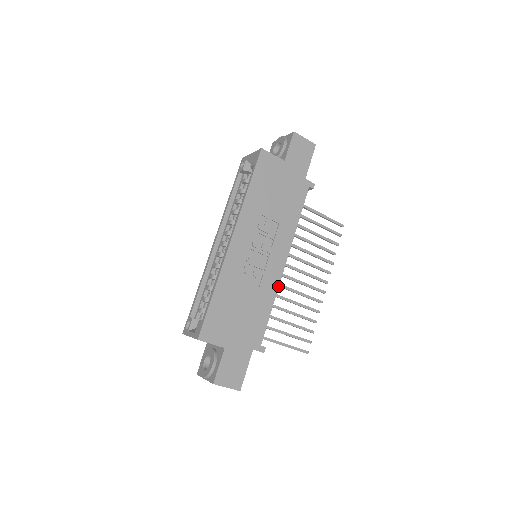
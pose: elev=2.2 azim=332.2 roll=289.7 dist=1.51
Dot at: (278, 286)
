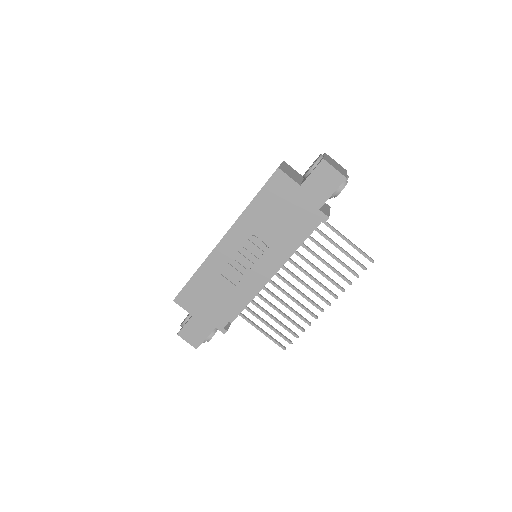
Dot at: (254, 292)
